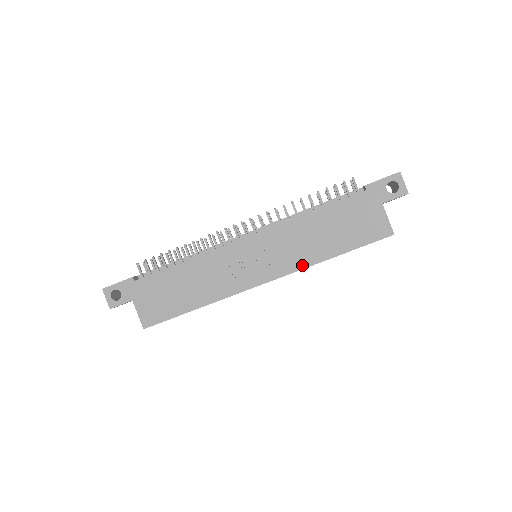
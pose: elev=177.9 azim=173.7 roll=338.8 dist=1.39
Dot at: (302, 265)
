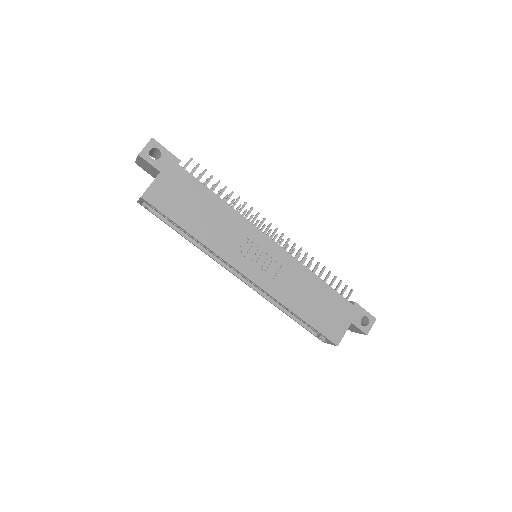
Dot at: (278, 297)
